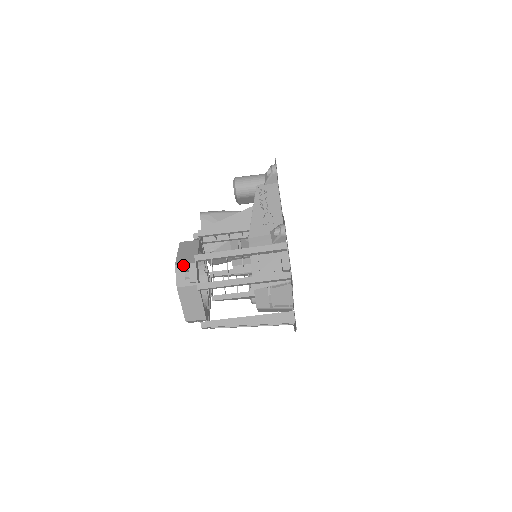
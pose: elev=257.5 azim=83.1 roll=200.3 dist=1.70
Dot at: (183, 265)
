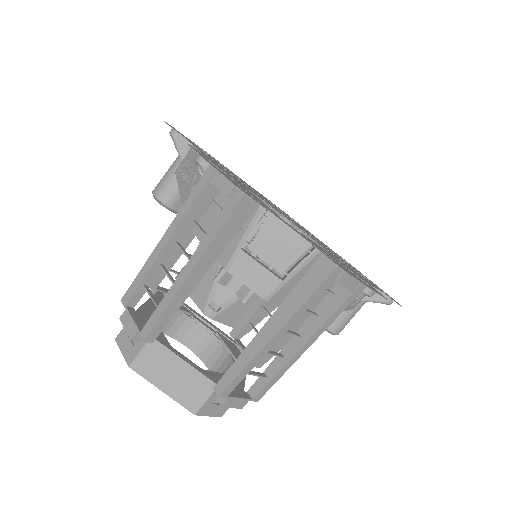
Dot at: (123, 329)
